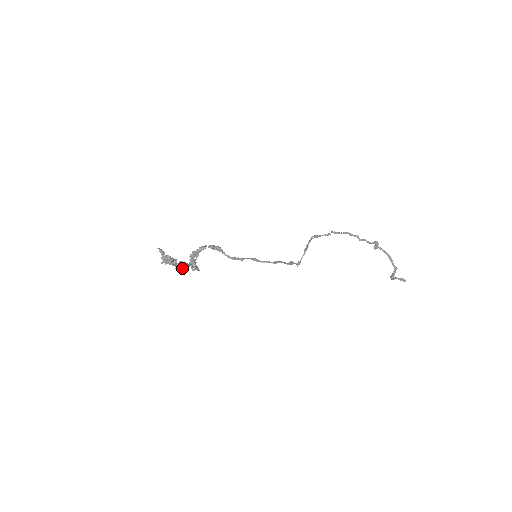
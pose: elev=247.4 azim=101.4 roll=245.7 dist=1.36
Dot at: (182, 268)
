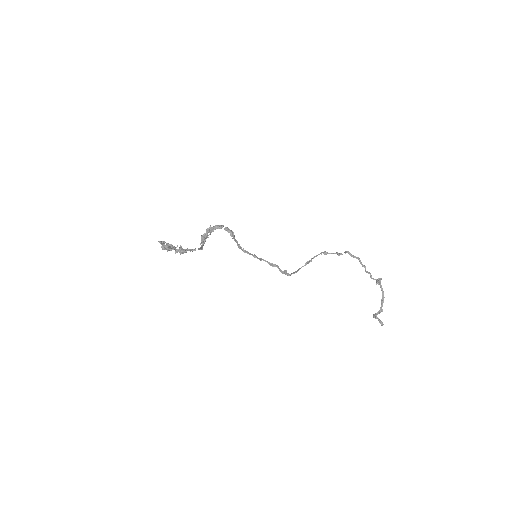
Dot at: (180, 254)
